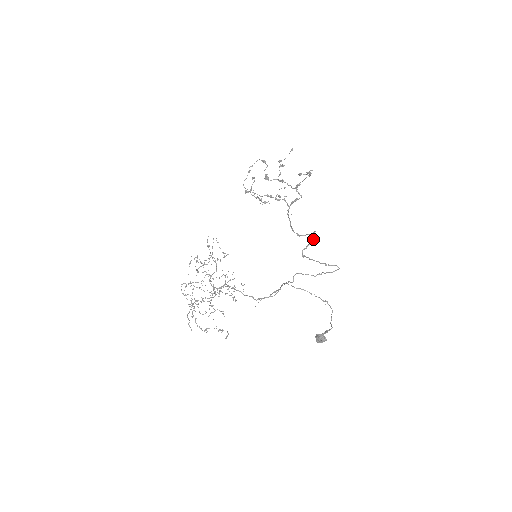
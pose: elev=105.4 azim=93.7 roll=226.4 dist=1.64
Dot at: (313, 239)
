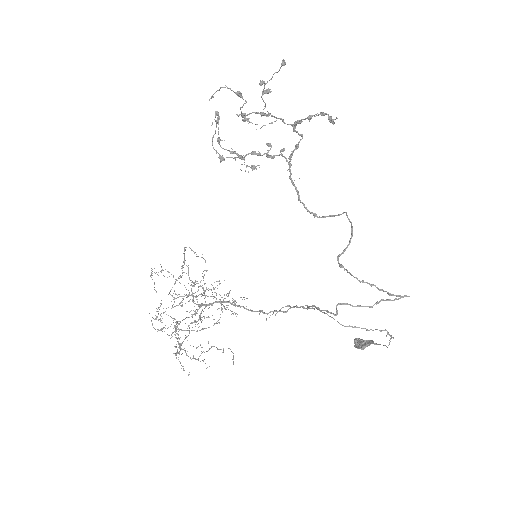
Dot at: (351, 236)
